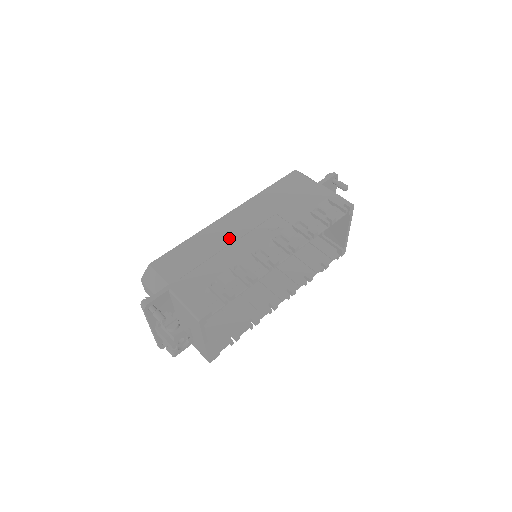
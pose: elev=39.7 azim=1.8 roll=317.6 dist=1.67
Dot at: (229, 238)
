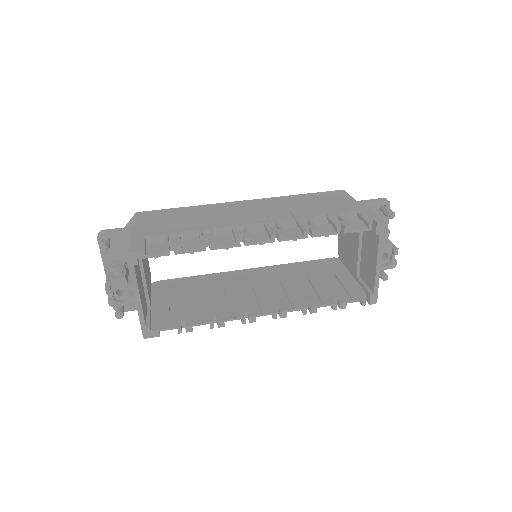
Dot at: (223, 214)
